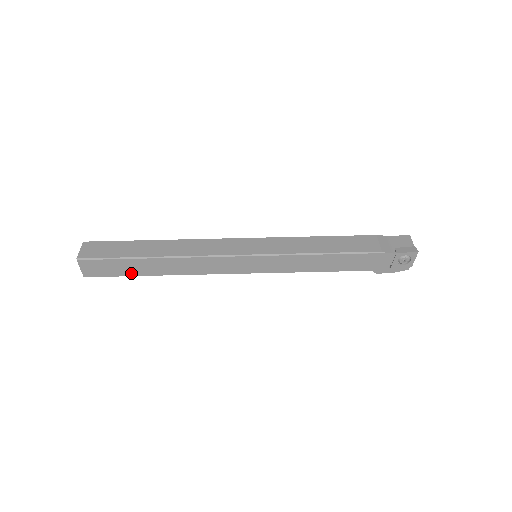
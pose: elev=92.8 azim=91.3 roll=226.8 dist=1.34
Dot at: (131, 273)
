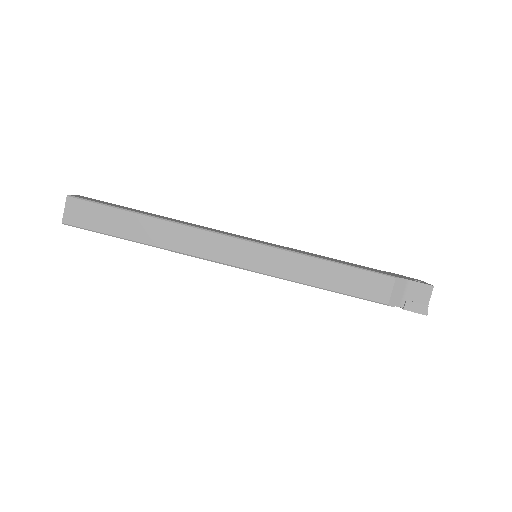
Dot at: occluded
